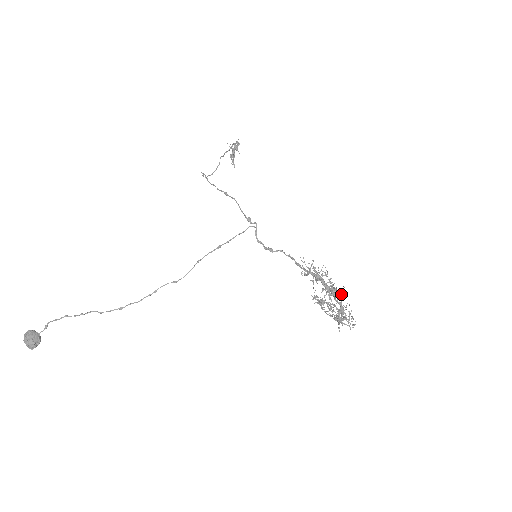
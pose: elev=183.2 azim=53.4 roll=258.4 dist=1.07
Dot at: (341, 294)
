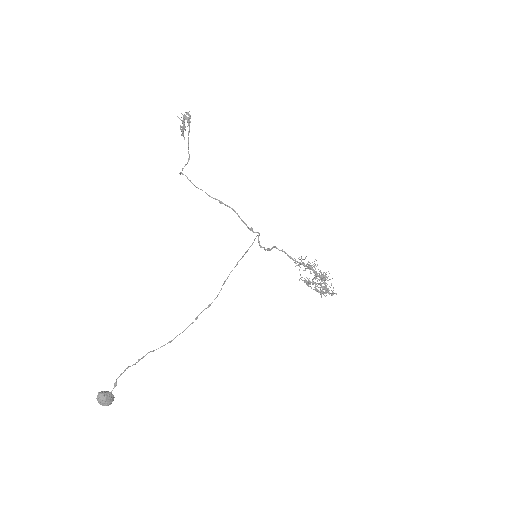
Dot at: (329, 279)
